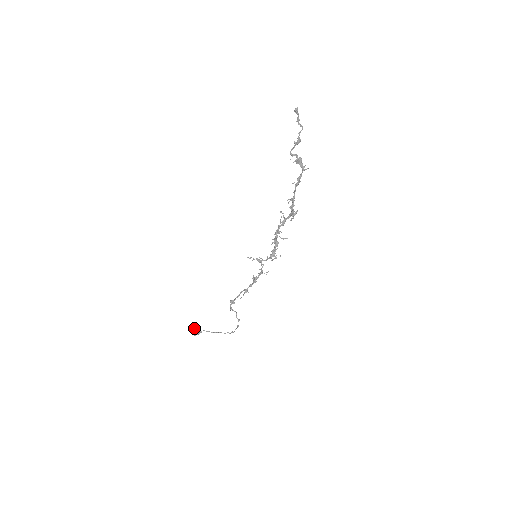
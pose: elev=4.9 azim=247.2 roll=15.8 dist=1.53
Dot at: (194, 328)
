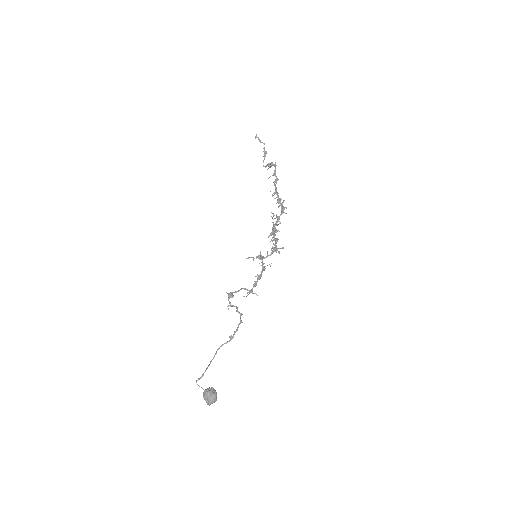
Dot at: (207, 389)
